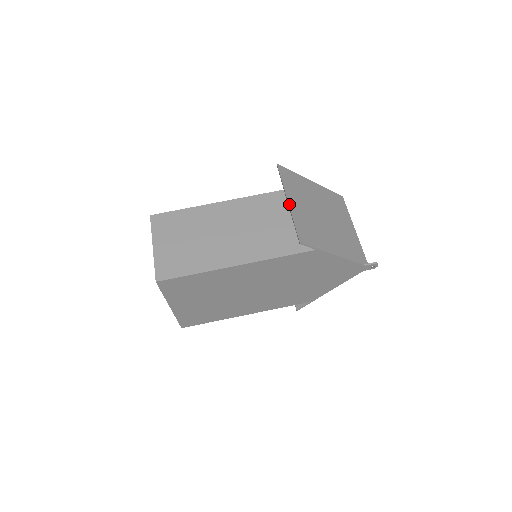
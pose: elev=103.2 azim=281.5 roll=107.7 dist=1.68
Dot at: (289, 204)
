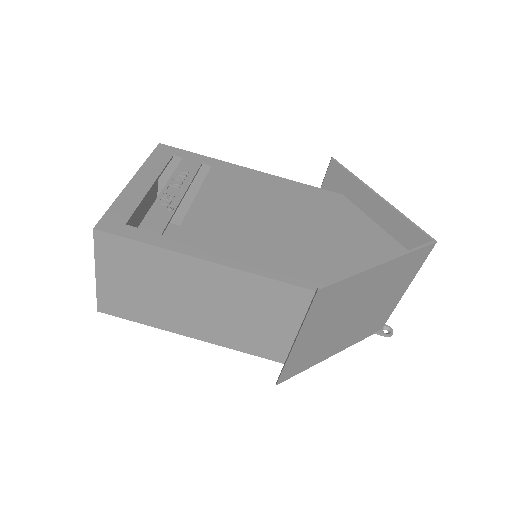
Dot at: (294, 347)
